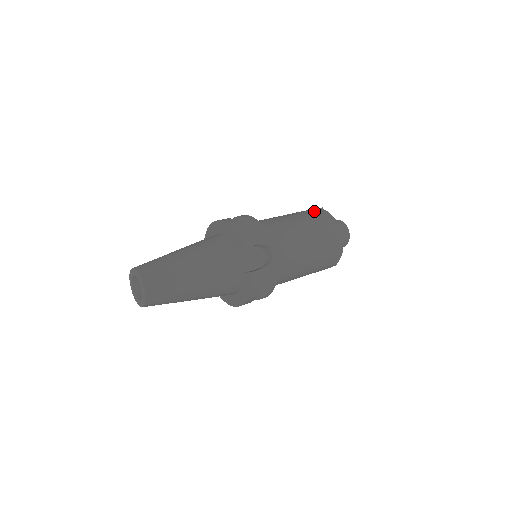
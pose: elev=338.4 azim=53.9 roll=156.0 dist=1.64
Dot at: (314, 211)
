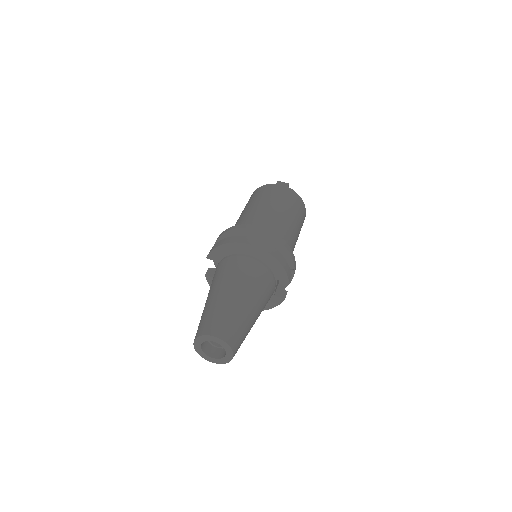
Dot at: (292, 197)
